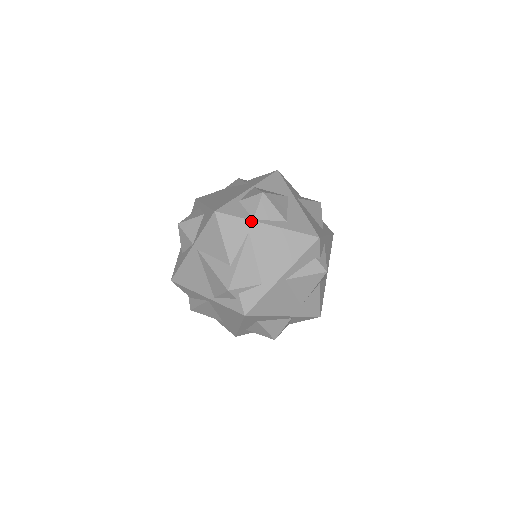
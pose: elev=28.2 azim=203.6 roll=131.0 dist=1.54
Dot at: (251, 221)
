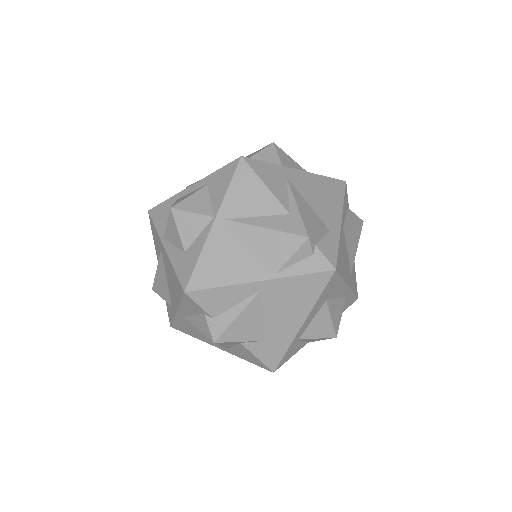
Dot at: (282, 166)
